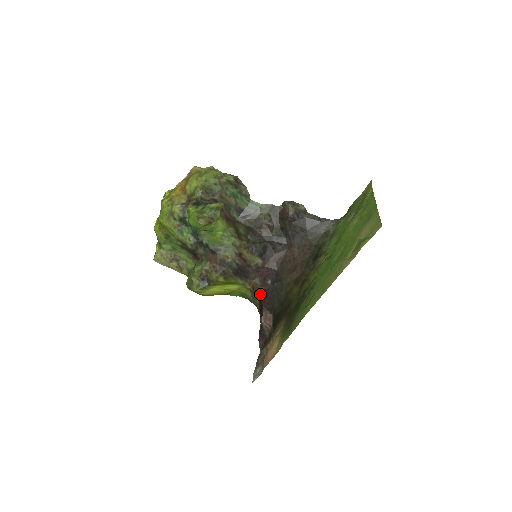
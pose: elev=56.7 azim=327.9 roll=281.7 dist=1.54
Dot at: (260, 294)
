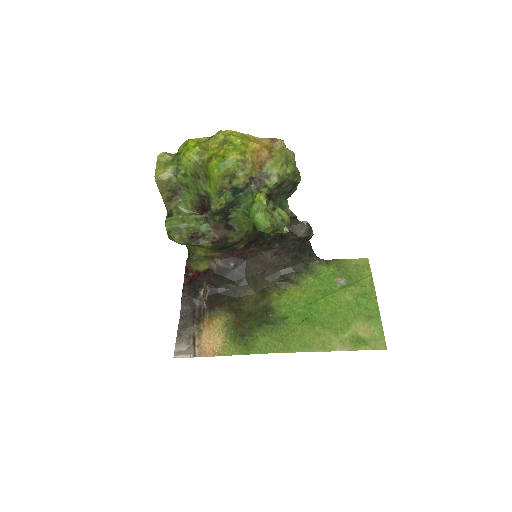
Dot at: (216, 268)
